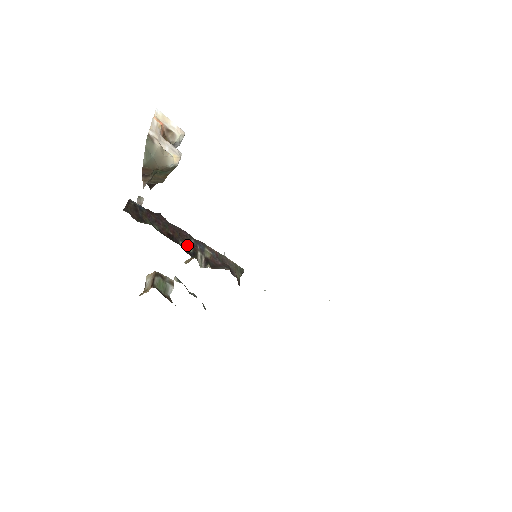
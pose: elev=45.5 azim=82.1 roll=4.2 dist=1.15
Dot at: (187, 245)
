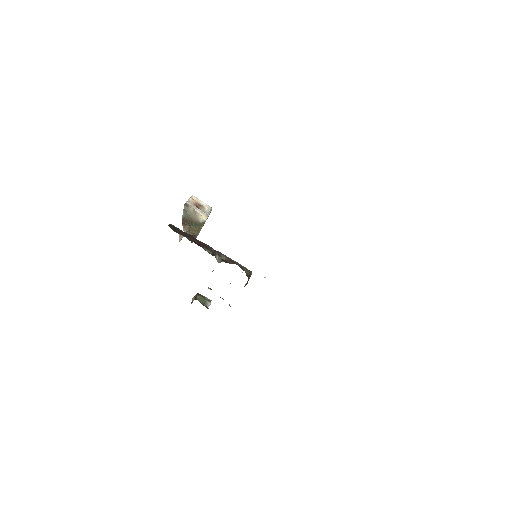
Dot at: (209, 251)
